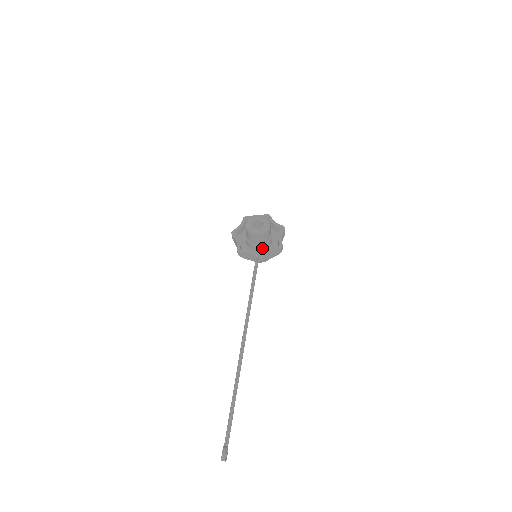
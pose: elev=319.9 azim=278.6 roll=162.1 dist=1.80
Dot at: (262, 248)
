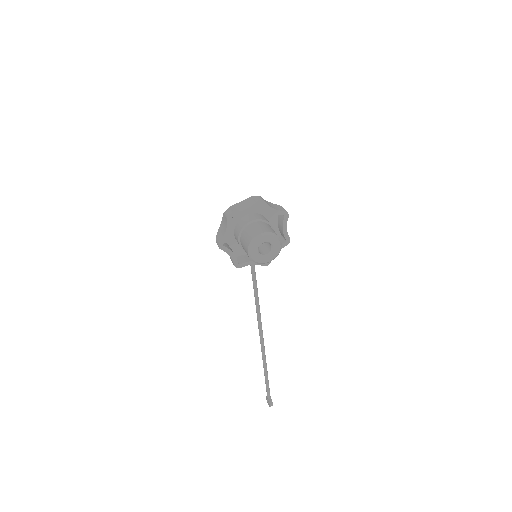
Dot at: occluded
